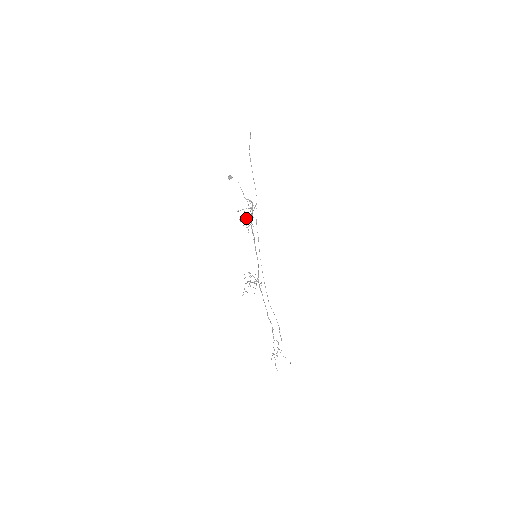
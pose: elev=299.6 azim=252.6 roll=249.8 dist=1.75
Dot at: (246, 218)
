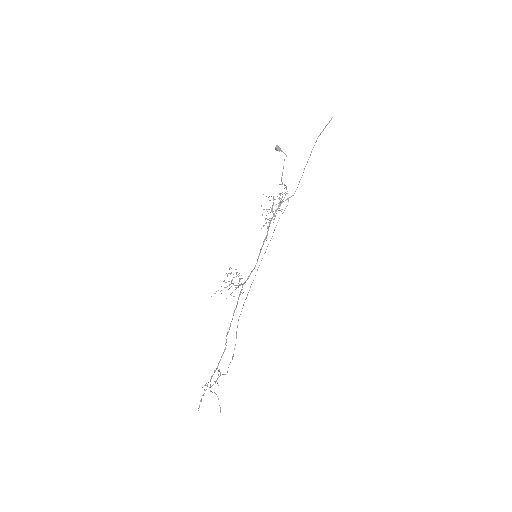
Dot at: (271, 208)
